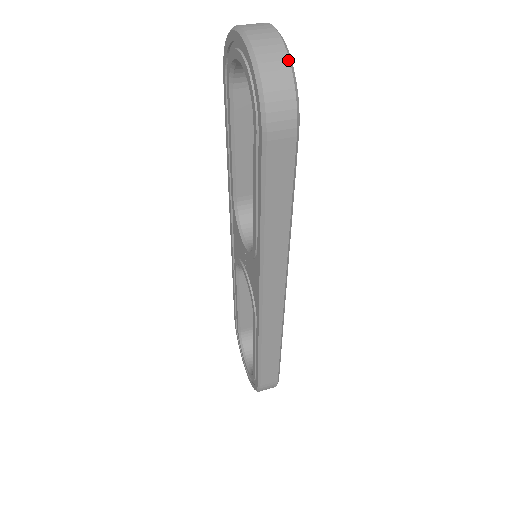
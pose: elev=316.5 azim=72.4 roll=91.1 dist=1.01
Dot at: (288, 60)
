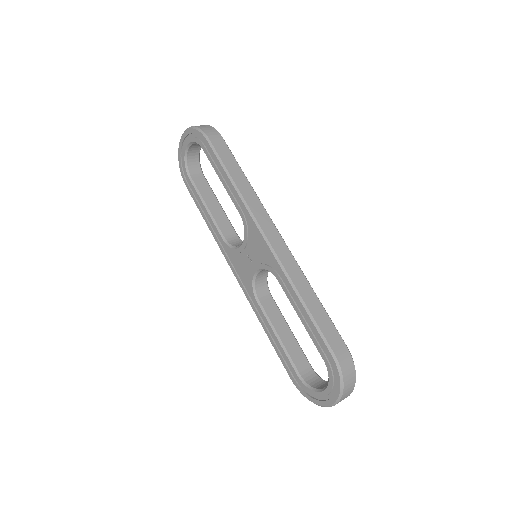
Dot at: occluded
